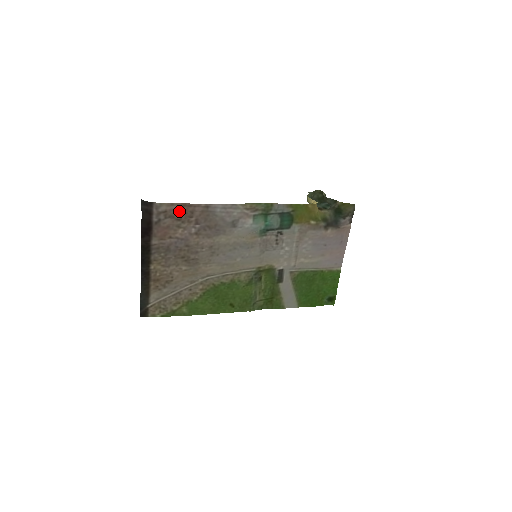
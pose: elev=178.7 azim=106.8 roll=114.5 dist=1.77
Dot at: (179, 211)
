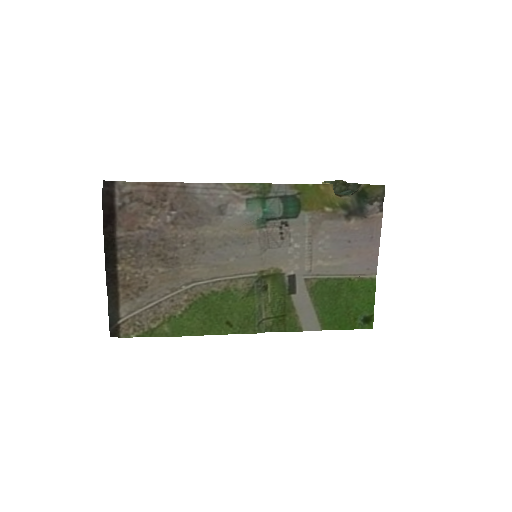
Dot at: (148, 192)
